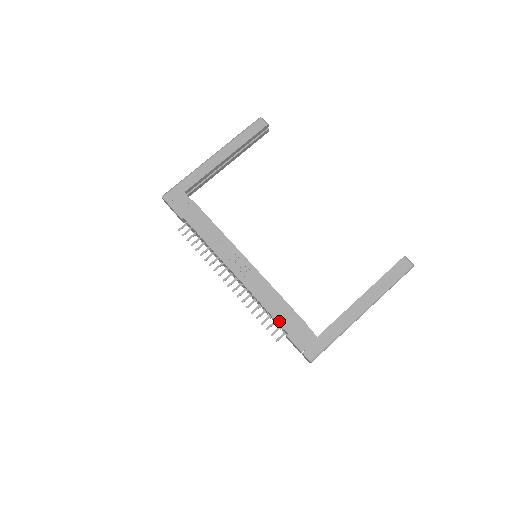
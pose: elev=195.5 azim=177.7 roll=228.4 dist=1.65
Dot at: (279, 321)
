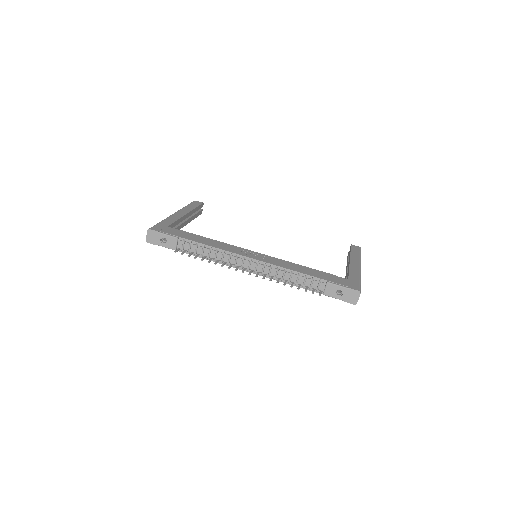
Dot at: (313, 276)
